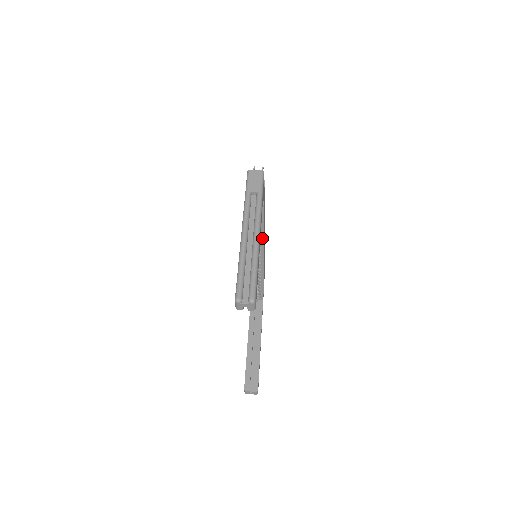
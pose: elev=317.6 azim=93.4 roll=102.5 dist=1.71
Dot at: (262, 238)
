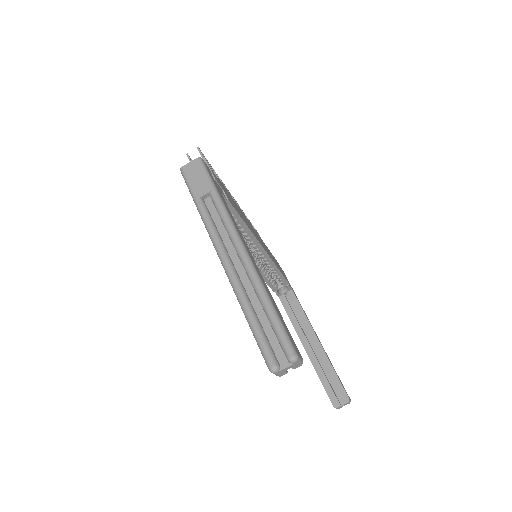
Dot at: (250, 234)
